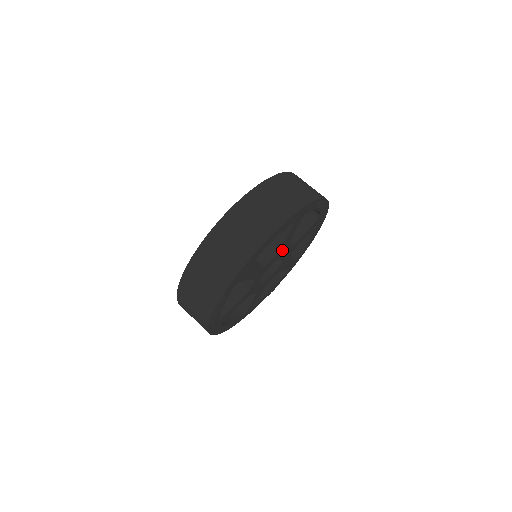
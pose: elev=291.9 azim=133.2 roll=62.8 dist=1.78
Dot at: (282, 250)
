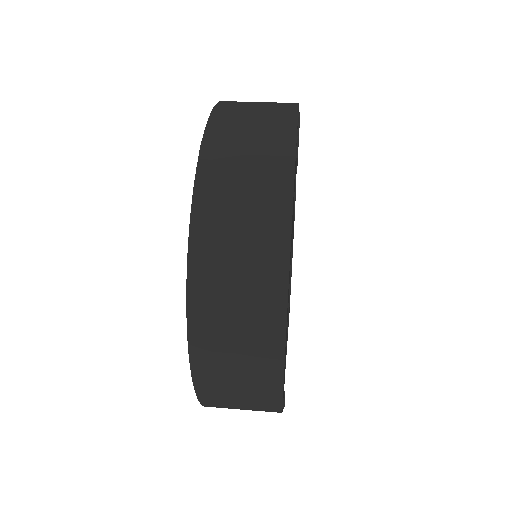
Dot at: occluded
